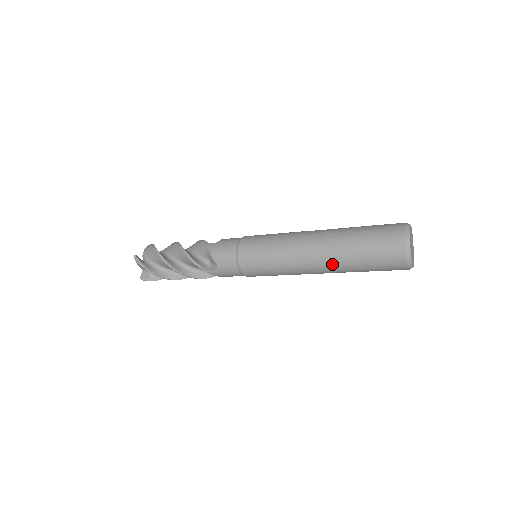
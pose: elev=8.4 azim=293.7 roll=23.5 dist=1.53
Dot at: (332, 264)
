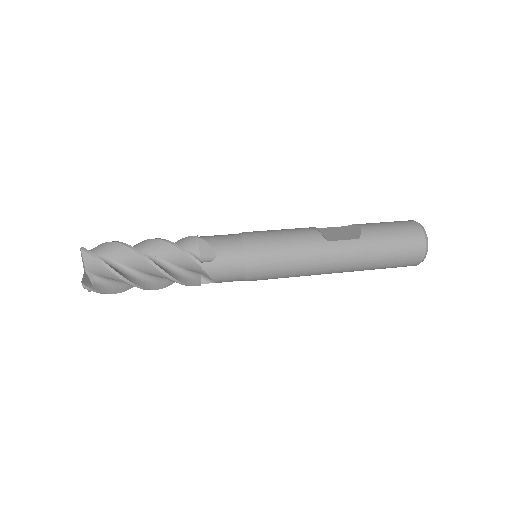
Dot at: occluded
